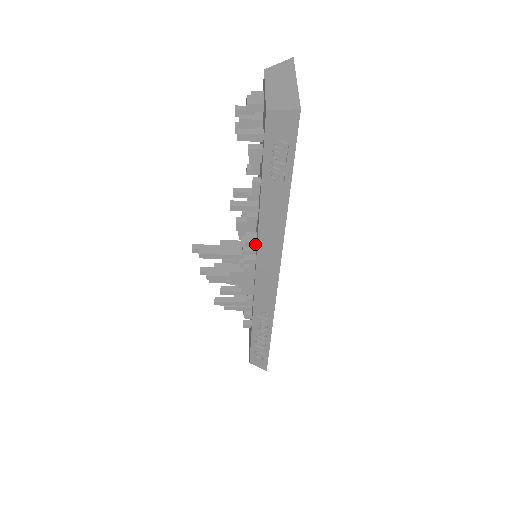
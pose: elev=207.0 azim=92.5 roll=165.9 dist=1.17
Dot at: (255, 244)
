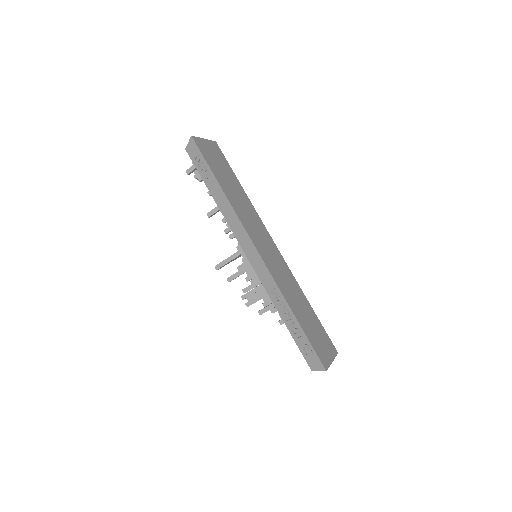
Dot at: occluded
